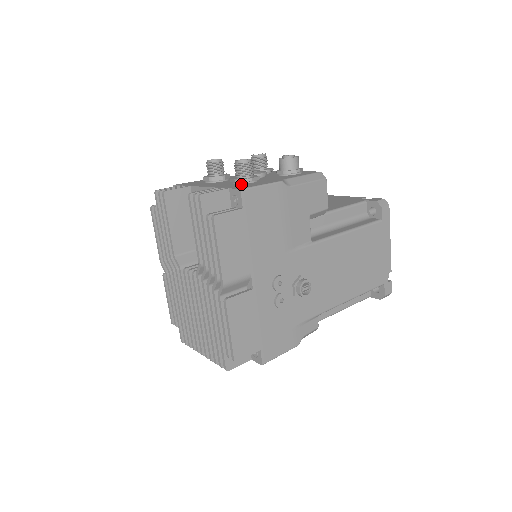
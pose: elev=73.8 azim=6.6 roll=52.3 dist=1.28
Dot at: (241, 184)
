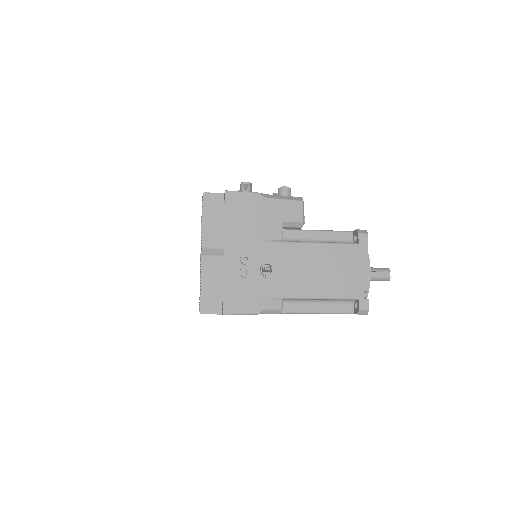
Dot at: occluded
